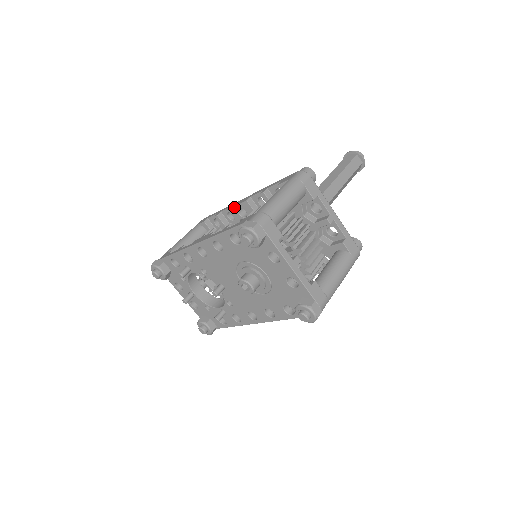
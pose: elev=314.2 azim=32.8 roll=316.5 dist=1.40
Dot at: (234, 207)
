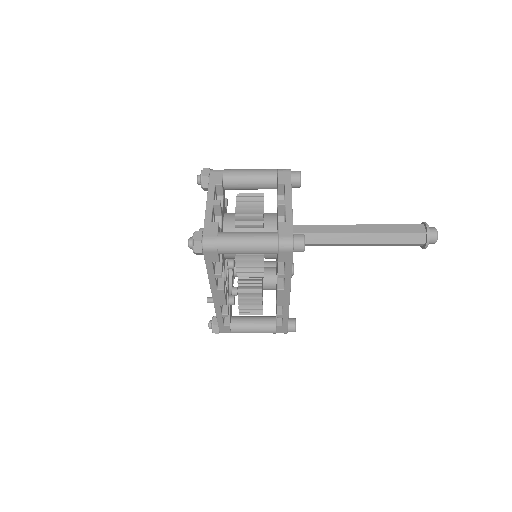
Dot at: occluded
